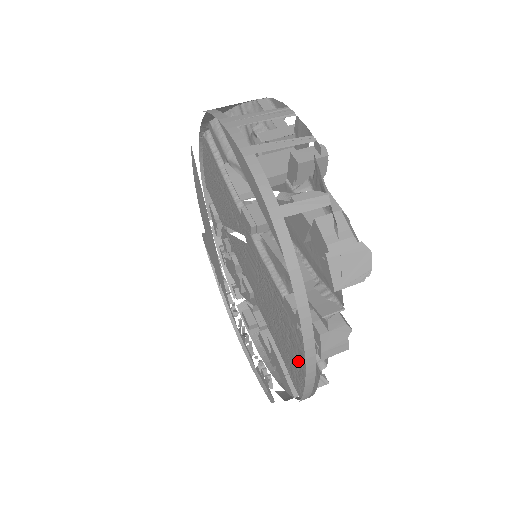
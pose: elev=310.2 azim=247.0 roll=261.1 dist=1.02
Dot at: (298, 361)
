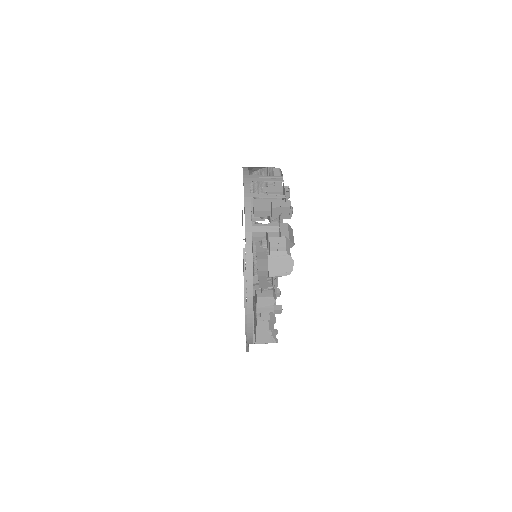
Dot at: occluded
